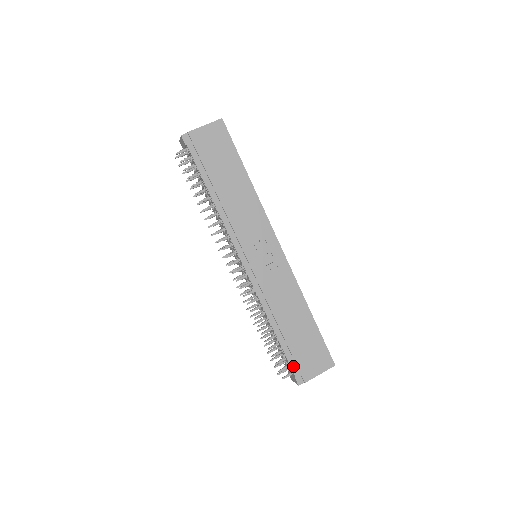
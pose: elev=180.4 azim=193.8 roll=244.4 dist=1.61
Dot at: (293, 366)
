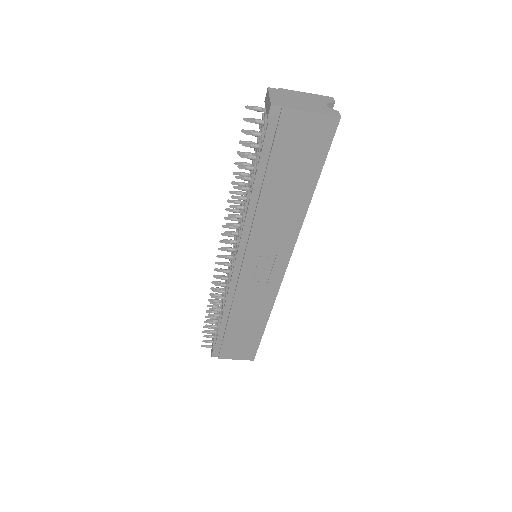
Dot at: (218, 345)
